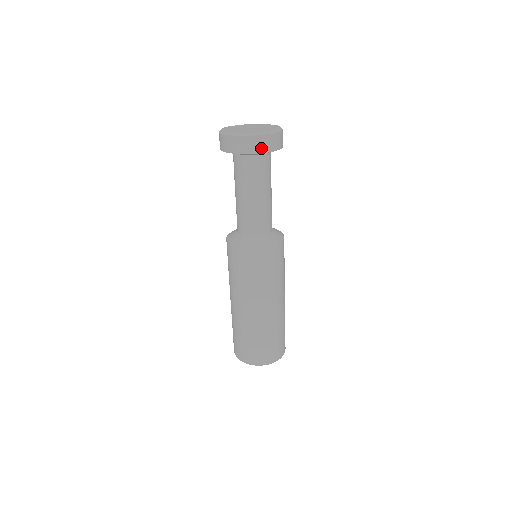
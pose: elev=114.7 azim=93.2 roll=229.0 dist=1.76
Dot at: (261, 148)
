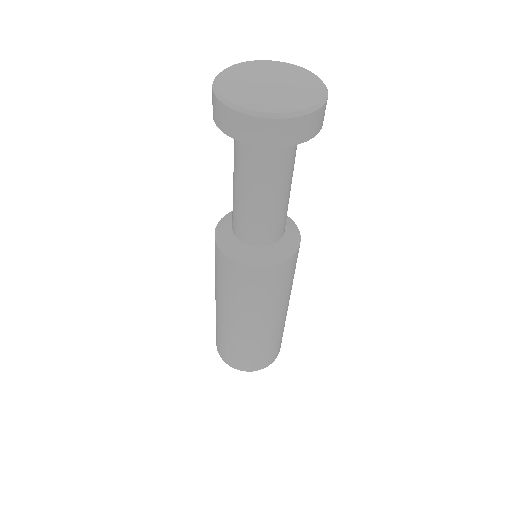
Dot at: (299, 136)
